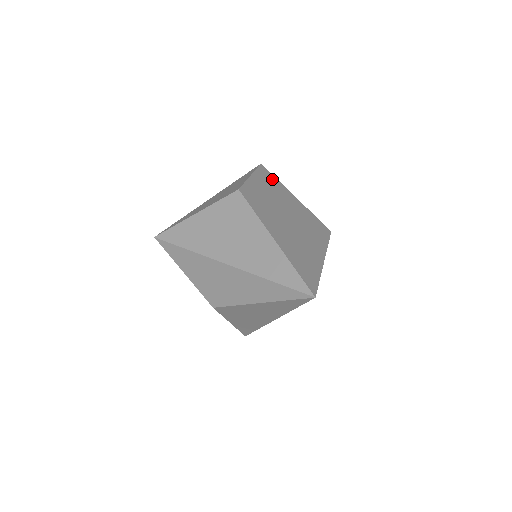
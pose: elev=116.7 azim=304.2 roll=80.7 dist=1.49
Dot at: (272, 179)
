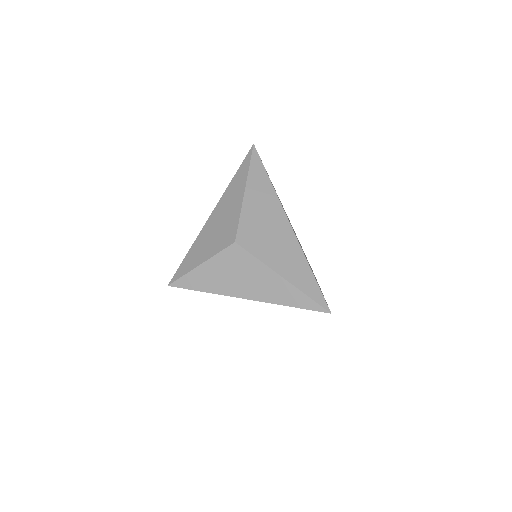
Dot at: occluded
